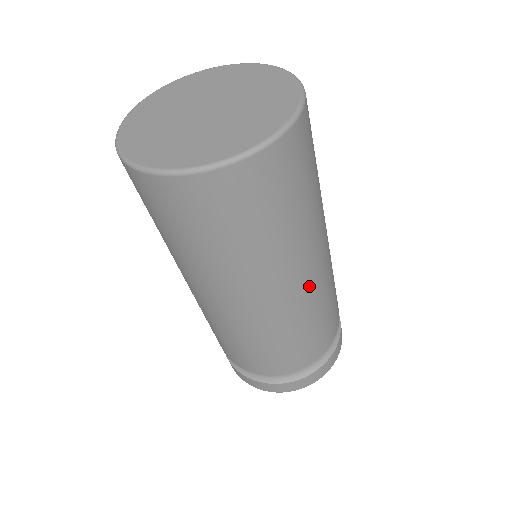
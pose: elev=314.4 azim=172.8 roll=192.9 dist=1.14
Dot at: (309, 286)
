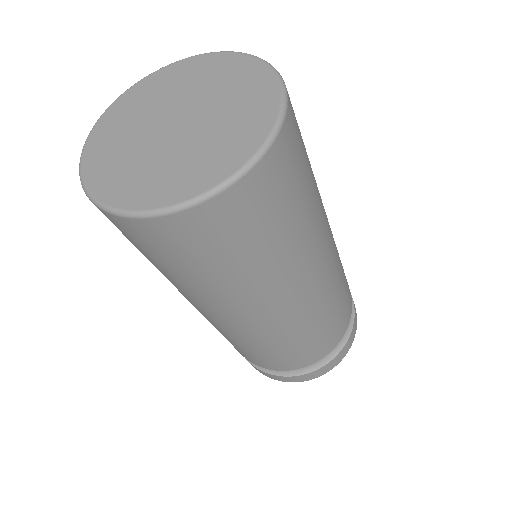
Dot at: occluded
